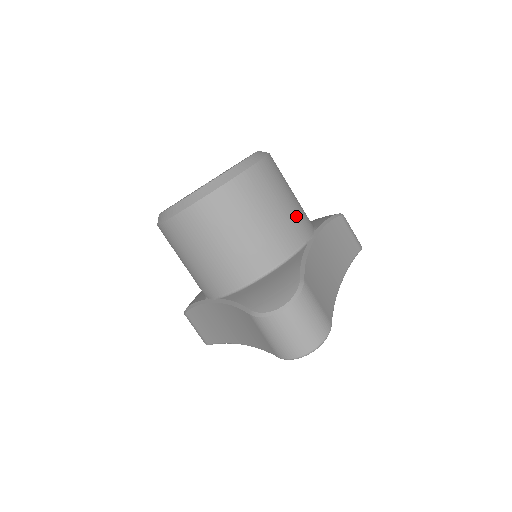
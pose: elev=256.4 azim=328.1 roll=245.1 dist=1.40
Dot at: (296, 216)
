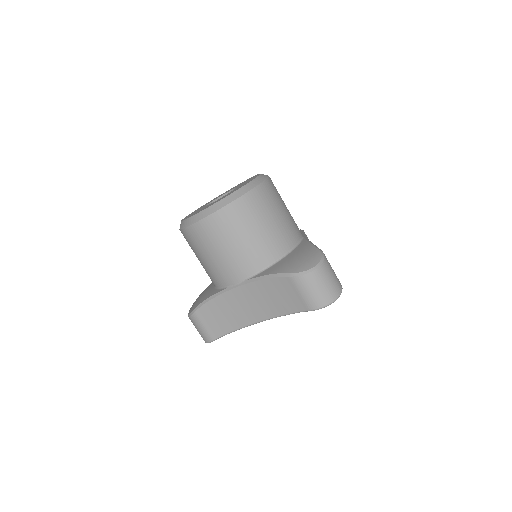
Dot at: occluded
